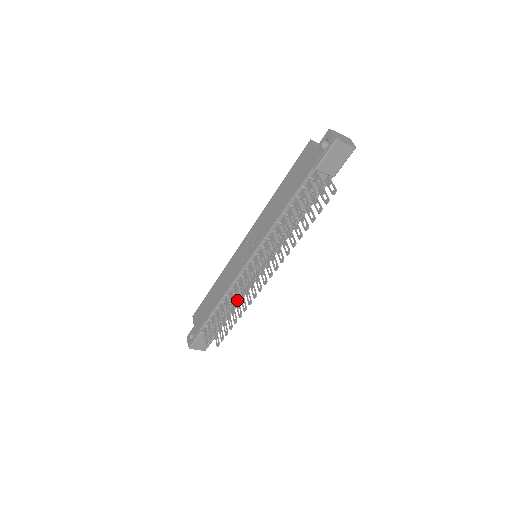
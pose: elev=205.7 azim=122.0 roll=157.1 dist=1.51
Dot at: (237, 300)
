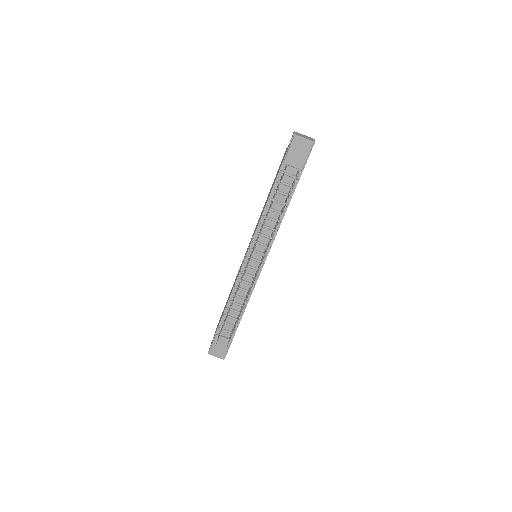
Dot at: (236, 292)
